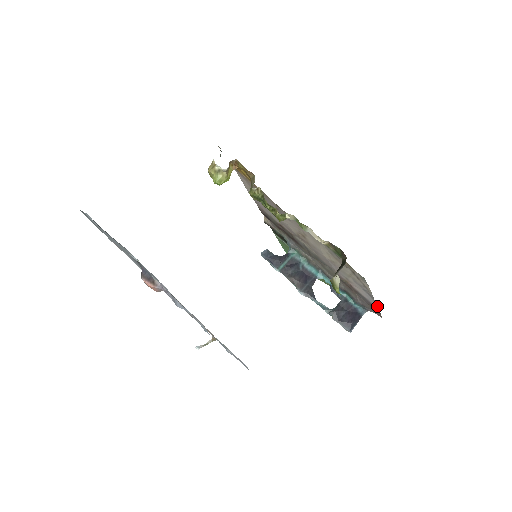
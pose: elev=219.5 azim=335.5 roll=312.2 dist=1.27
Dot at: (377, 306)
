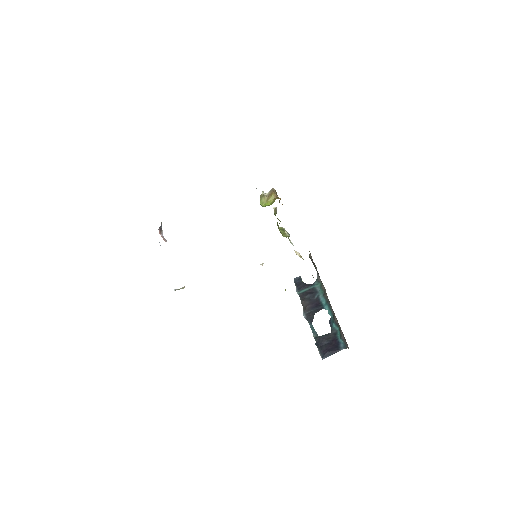
Dot at: occluded
